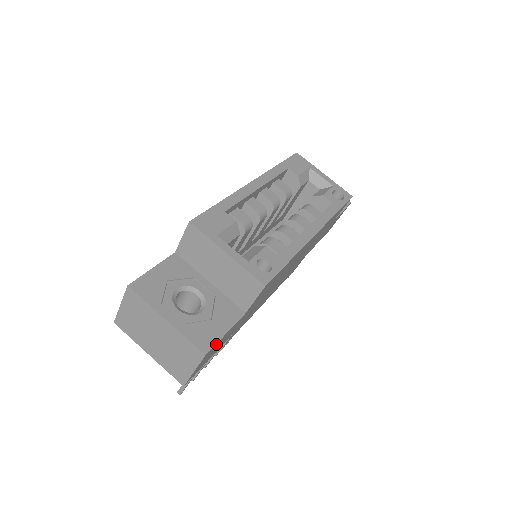
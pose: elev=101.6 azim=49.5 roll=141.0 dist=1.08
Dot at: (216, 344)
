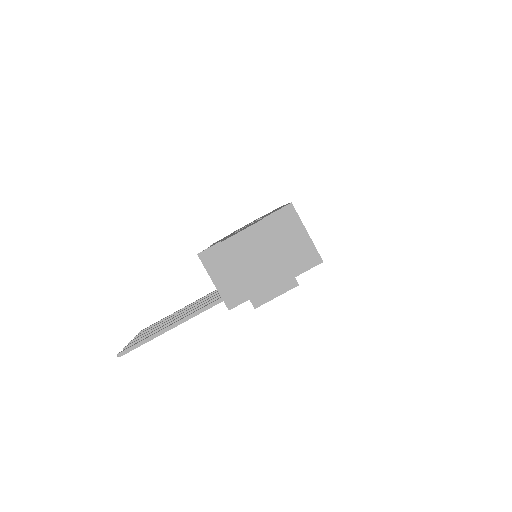
Dot at: occluded
